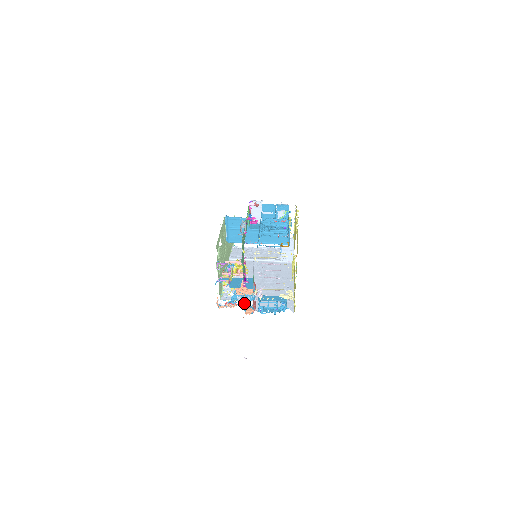
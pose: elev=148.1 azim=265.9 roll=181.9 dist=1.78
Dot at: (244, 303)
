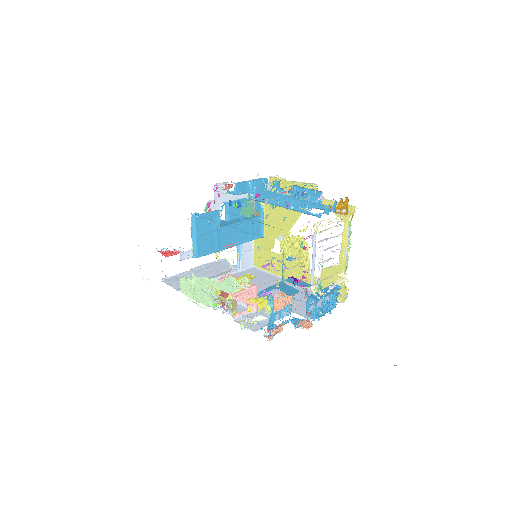
Dot at: (285, 320)
